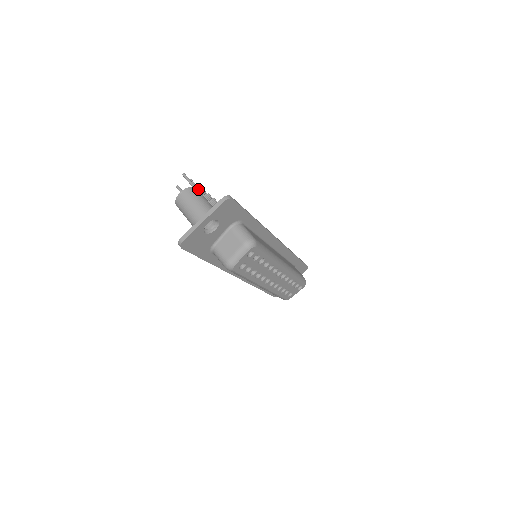
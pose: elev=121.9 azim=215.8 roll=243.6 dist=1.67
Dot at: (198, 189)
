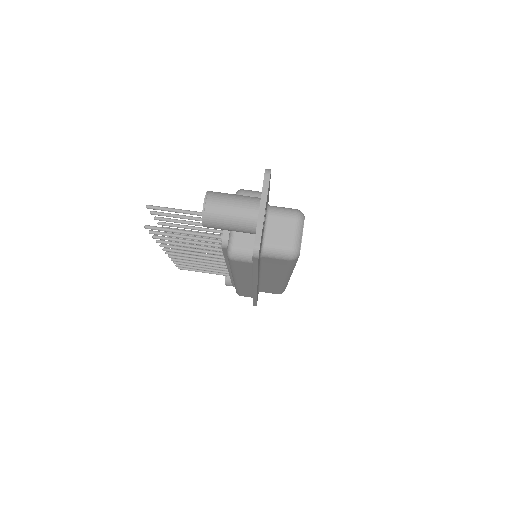
Dot at: (172, 215)
